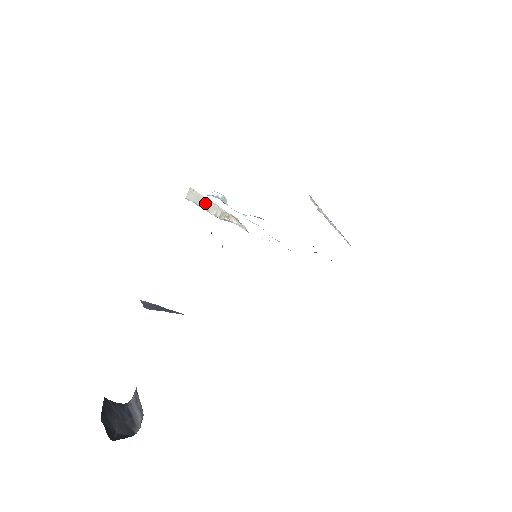
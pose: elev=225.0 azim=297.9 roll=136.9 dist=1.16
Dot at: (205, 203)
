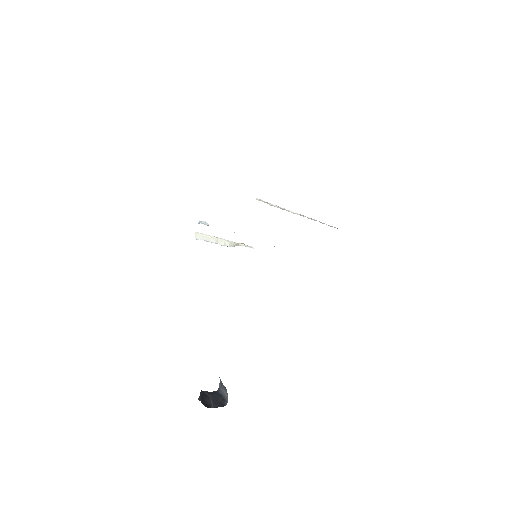
Dot at: (212, 239)
